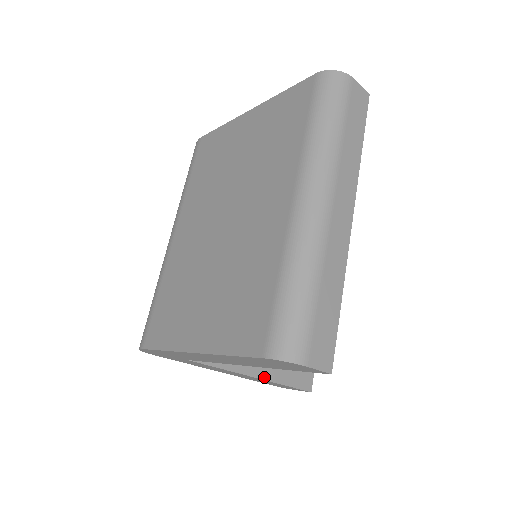
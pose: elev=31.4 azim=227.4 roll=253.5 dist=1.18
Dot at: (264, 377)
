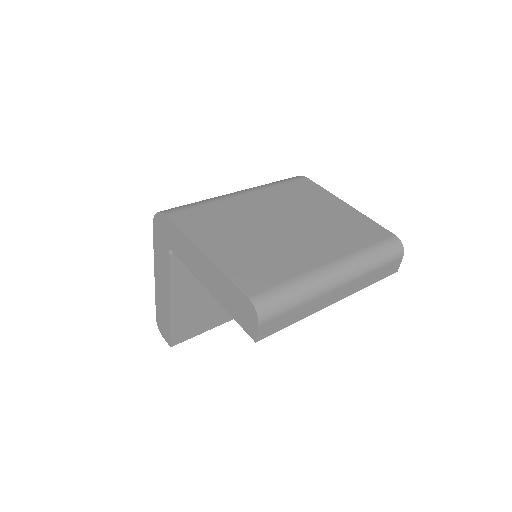
Dot at: (172, 308)
